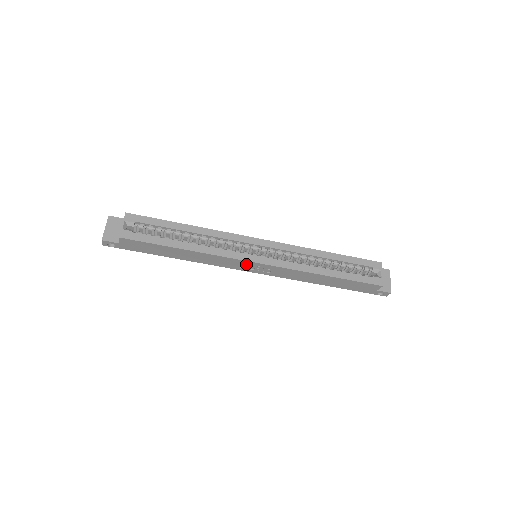
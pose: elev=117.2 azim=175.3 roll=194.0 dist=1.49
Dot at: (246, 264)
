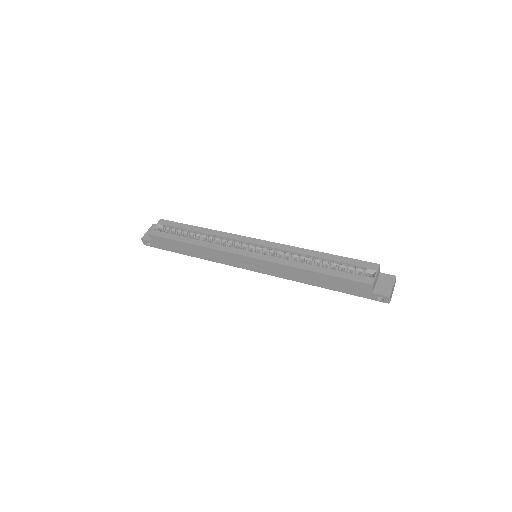
Dot at: (241, 259)
